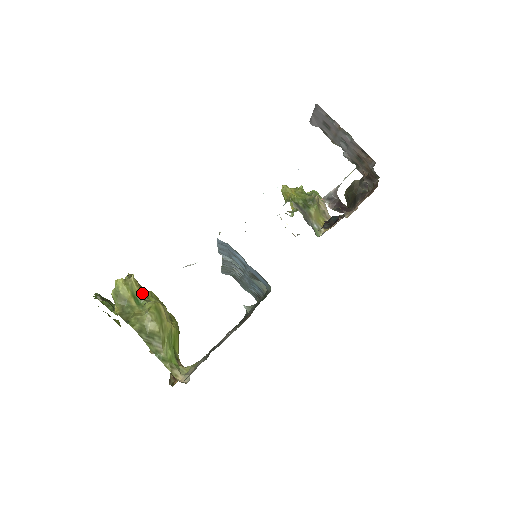
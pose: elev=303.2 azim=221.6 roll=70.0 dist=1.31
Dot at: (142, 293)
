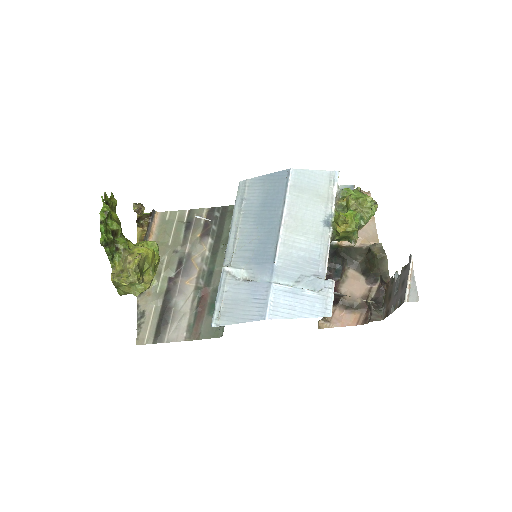
Dot at: occluded
